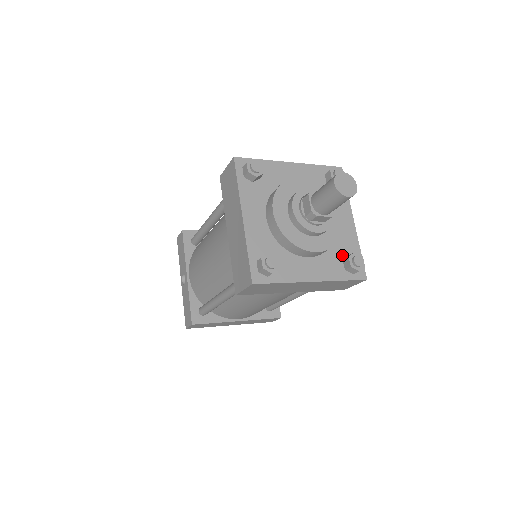
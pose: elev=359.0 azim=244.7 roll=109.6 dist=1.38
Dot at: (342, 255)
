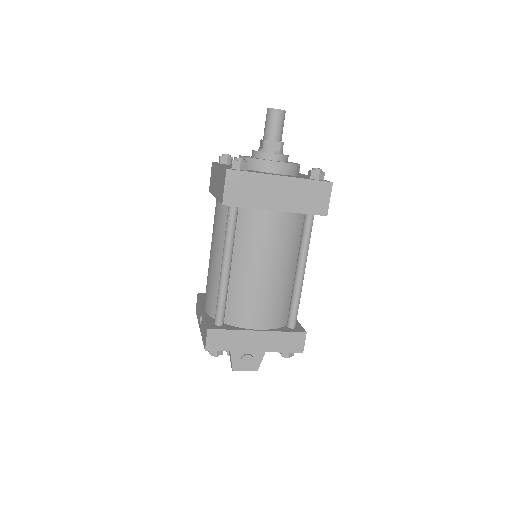
Dot at: occluded
